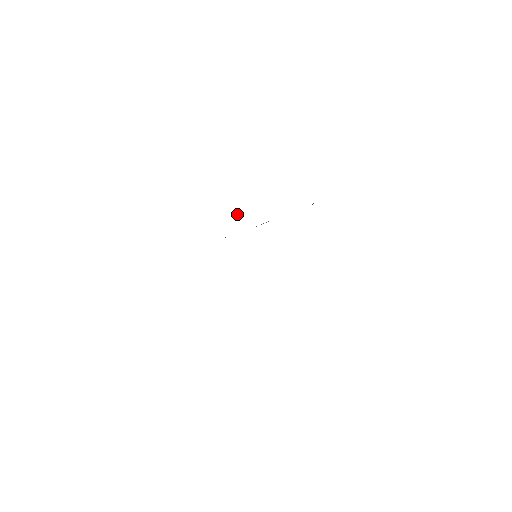
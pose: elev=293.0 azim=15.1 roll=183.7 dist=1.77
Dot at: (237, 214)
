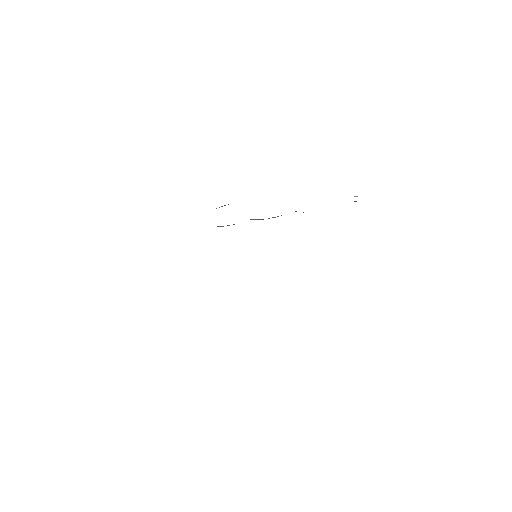
Dot at: occluded
